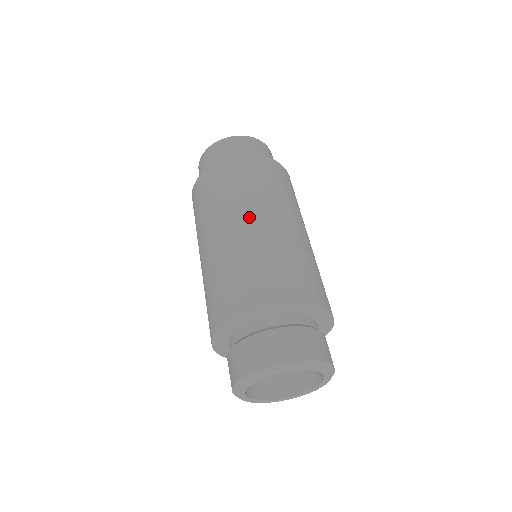
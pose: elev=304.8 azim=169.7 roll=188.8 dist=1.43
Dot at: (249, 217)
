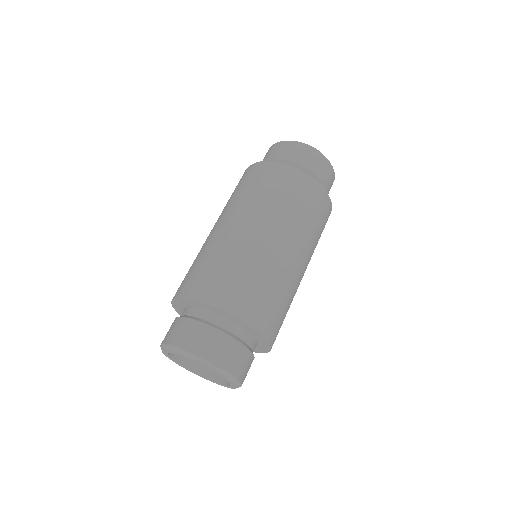
Dot at: (225, 220)
